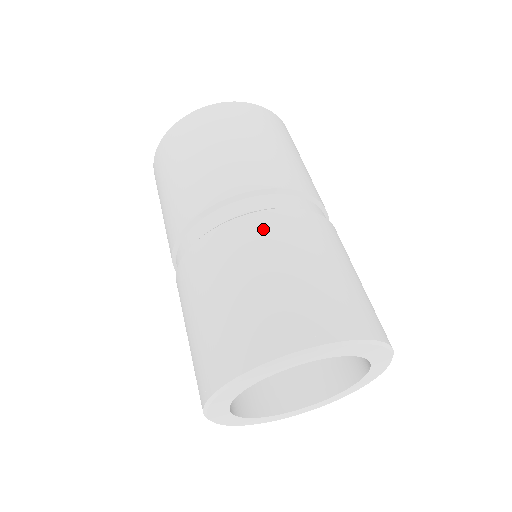
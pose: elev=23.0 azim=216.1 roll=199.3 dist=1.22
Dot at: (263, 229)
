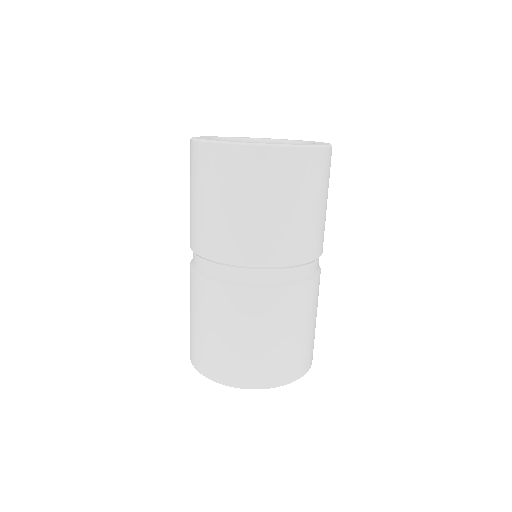
Dot at: (284, 303)
